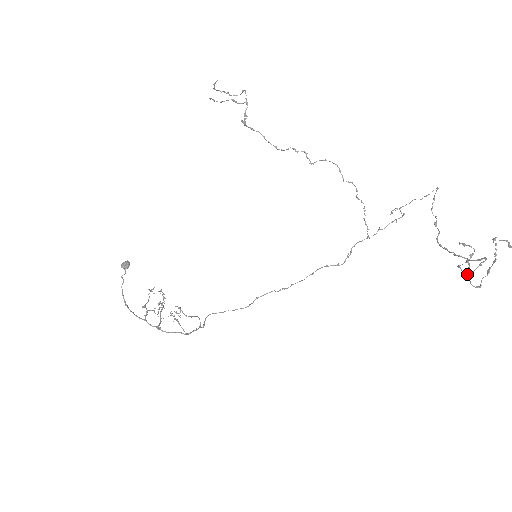
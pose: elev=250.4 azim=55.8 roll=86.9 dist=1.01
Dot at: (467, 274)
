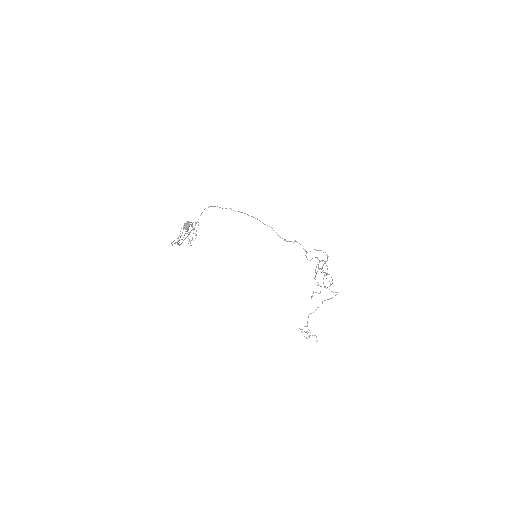
Dot at: occluded
